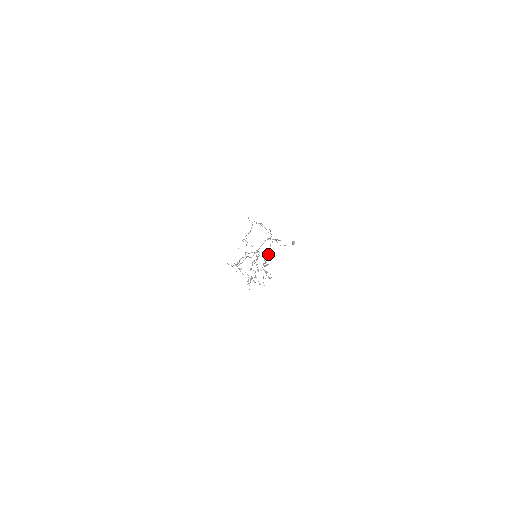
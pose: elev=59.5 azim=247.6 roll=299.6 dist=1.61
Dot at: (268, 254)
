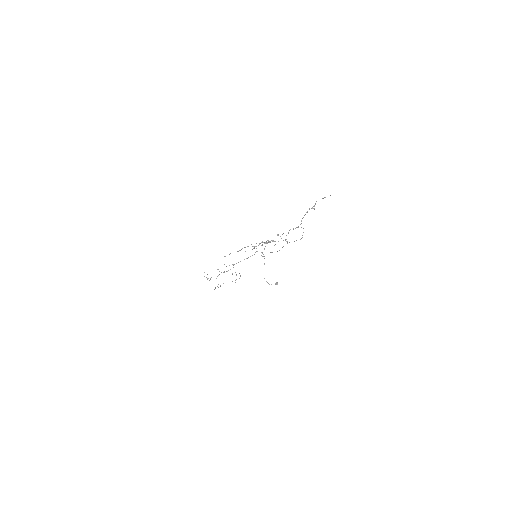
Dot at: (300, 224)
